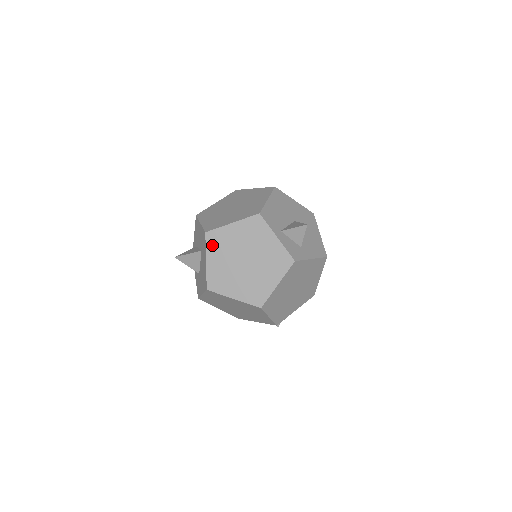
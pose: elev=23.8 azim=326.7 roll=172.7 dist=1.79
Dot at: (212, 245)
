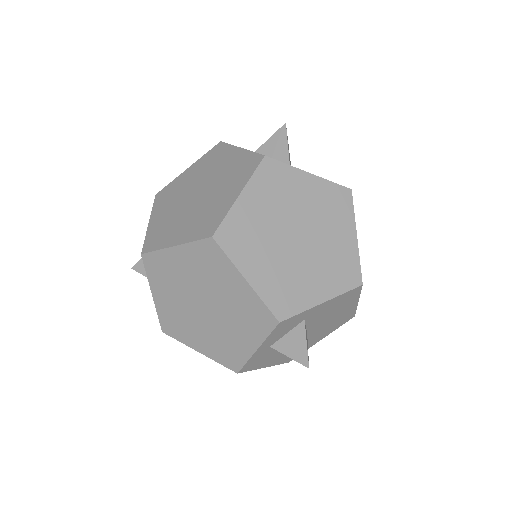
Dot at: (160, 202)
